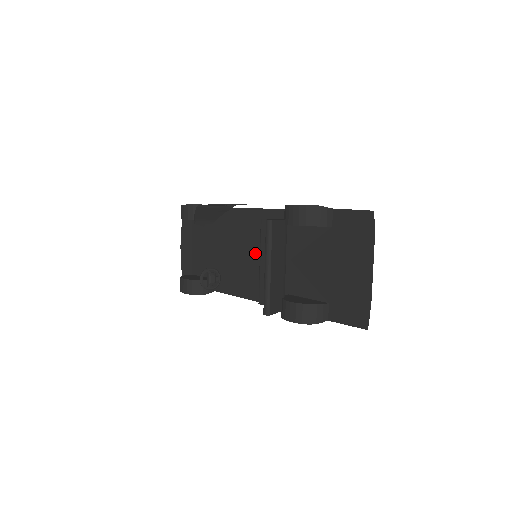
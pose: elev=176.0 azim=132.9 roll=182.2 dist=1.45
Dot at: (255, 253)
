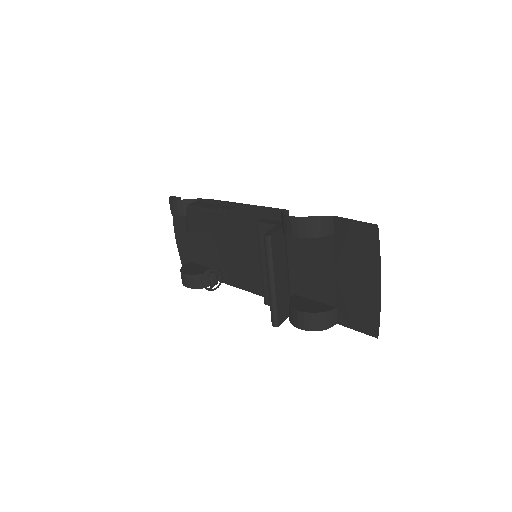
Dot at: (254, 249)
